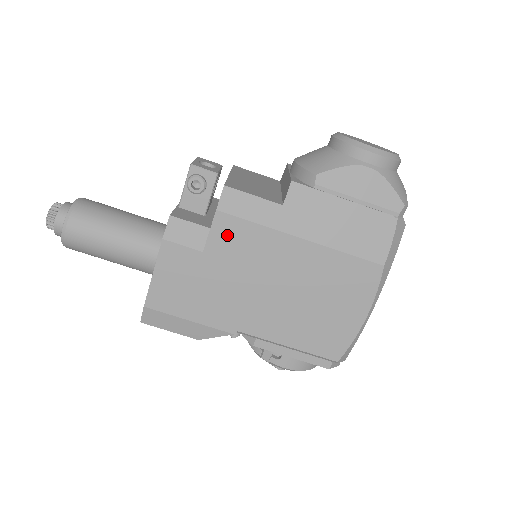
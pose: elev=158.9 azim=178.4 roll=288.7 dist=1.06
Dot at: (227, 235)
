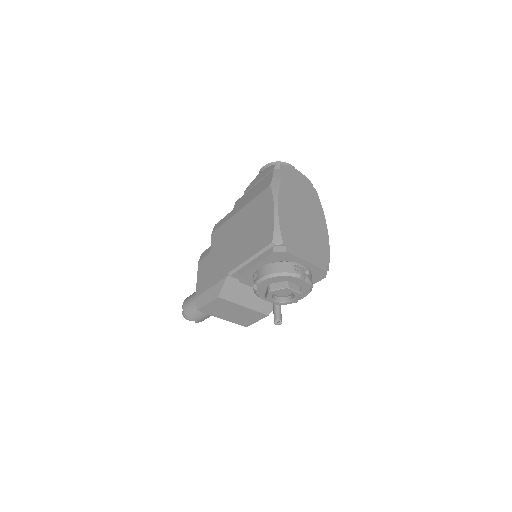
Dot at: (216, 238)
